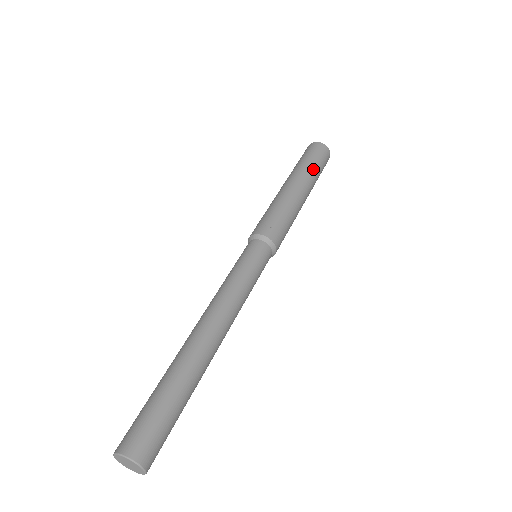
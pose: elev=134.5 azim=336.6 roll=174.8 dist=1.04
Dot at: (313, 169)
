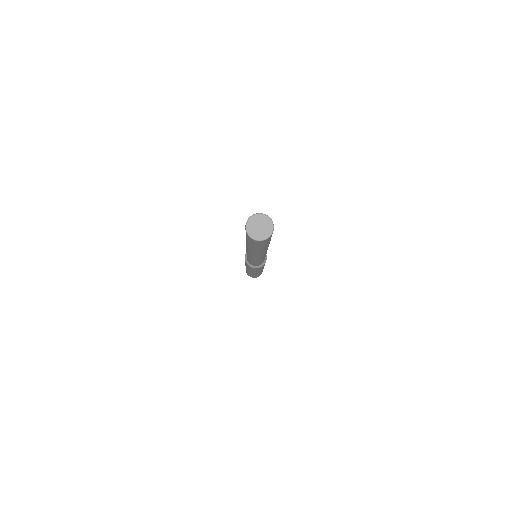
Dot at: occluded
